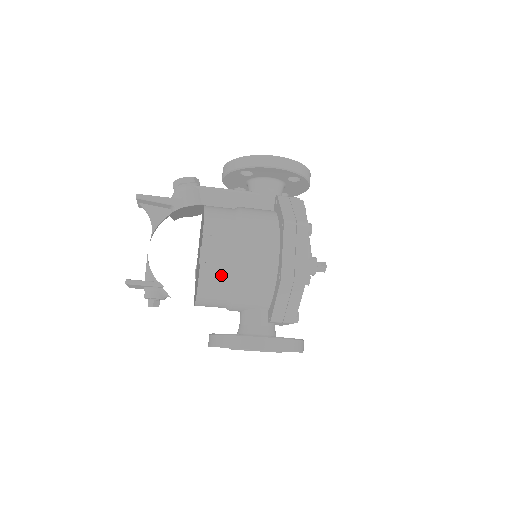
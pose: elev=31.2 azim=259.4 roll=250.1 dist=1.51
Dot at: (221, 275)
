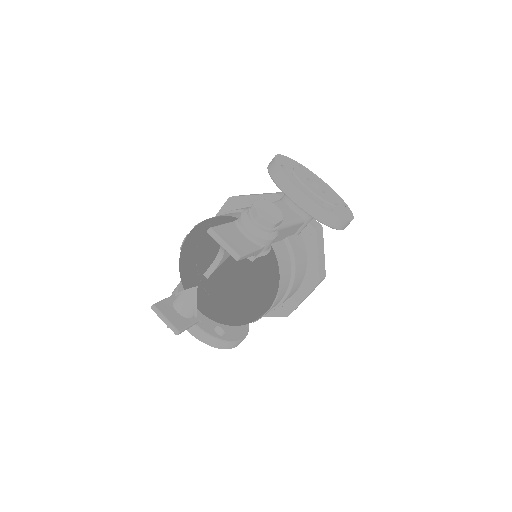
Dot at: (254, 318)
